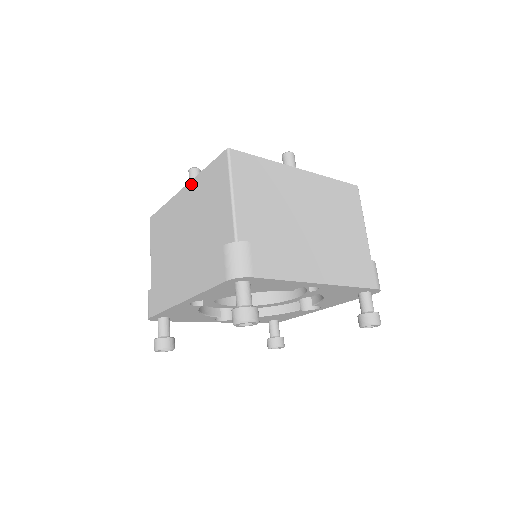
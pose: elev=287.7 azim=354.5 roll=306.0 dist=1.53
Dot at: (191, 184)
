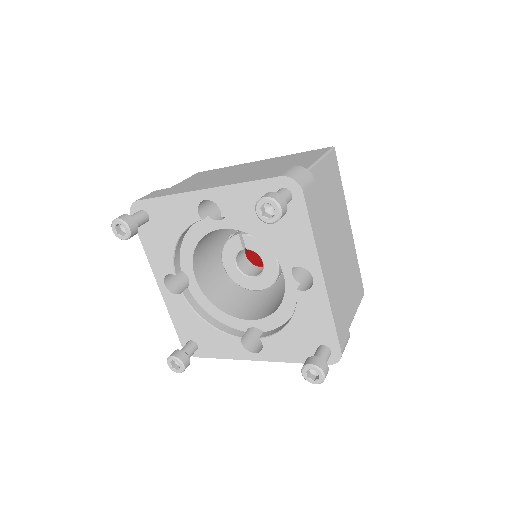
Dot at: (273, 158)
